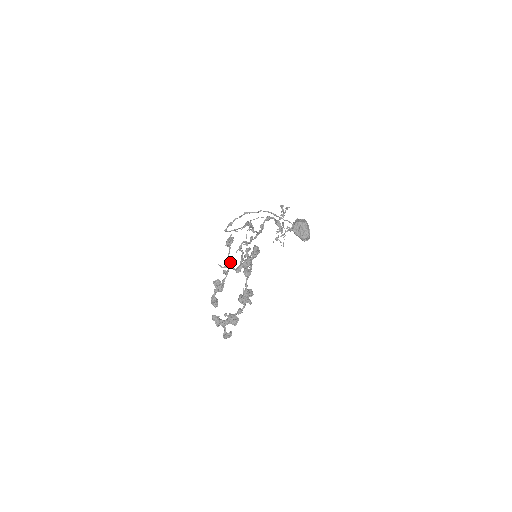
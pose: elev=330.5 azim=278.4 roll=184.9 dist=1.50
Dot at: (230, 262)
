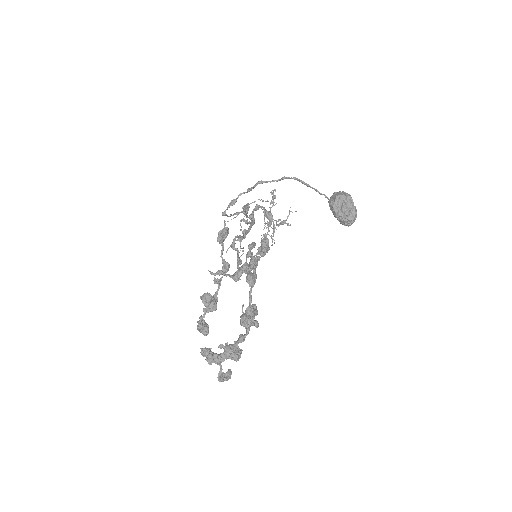
Dot at: (225, 266)
